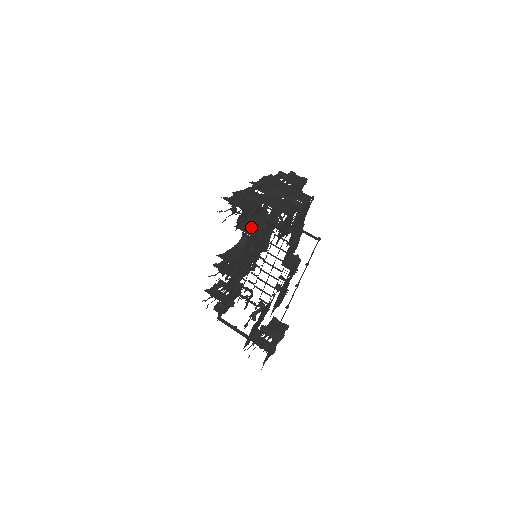
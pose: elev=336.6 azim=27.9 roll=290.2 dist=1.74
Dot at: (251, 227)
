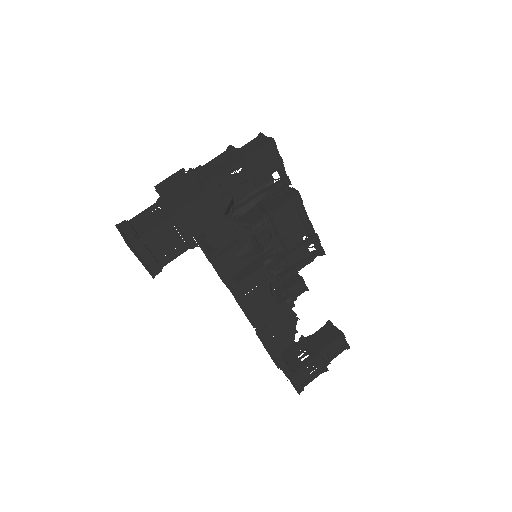
Dot at: occluded
